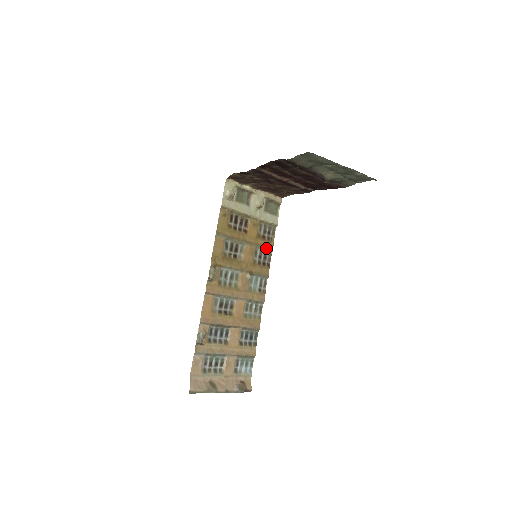
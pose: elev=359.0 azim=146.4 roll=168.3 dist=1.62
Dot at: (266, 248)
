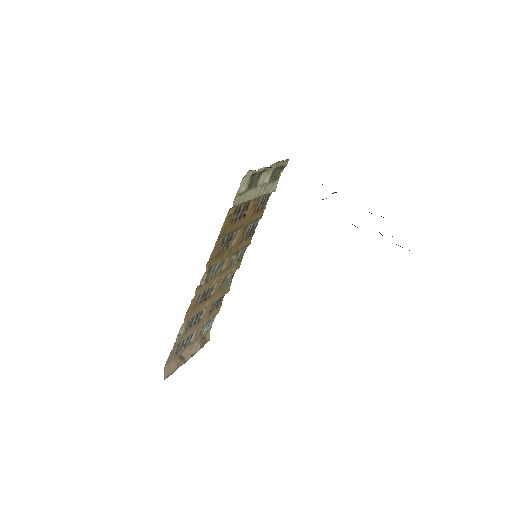
Dot at: (257, 219)
